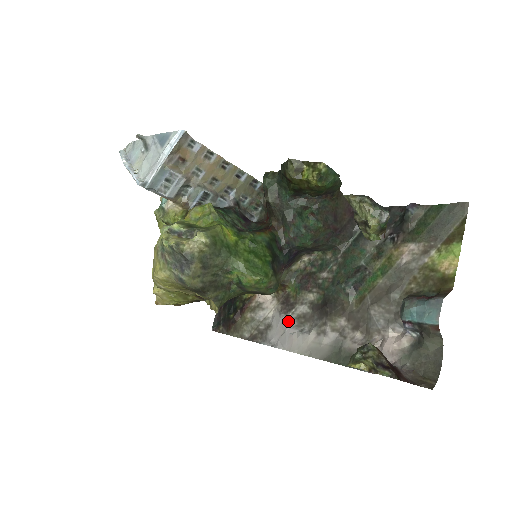
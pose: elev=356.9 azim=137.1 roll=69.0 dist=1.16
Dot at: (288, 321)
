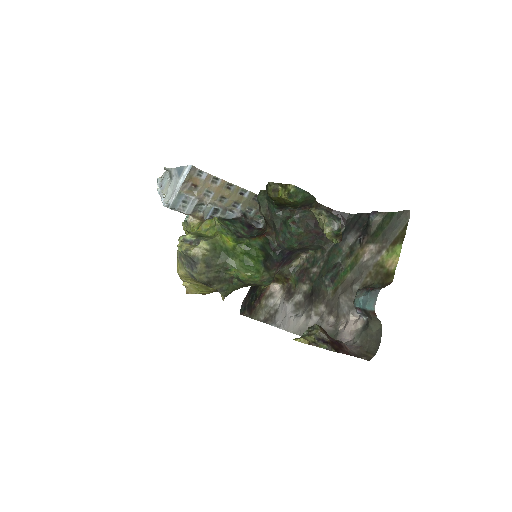
Dot at: (289, 307)
